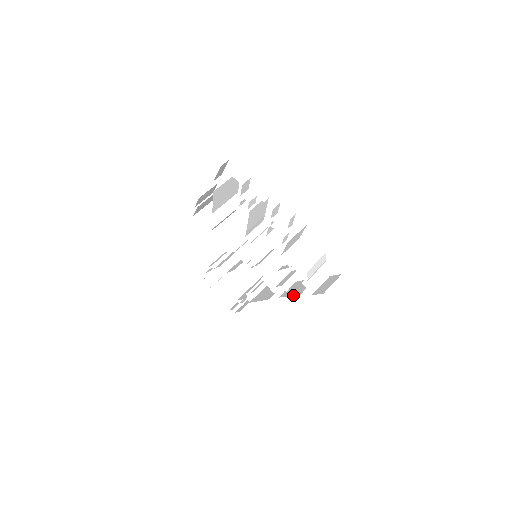
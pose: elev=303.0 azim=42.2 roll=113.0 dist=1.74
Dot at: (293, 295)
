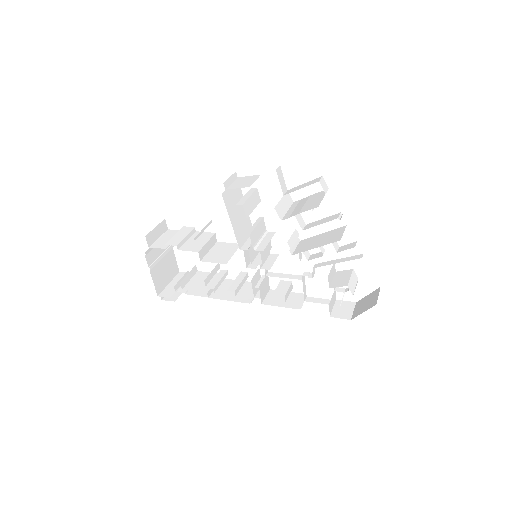
Dot at: (286, 307)
